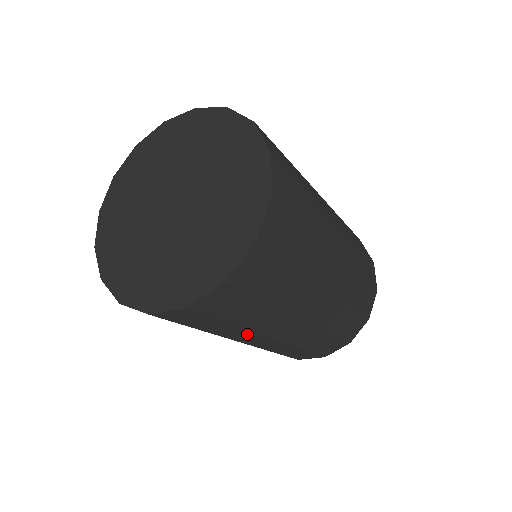
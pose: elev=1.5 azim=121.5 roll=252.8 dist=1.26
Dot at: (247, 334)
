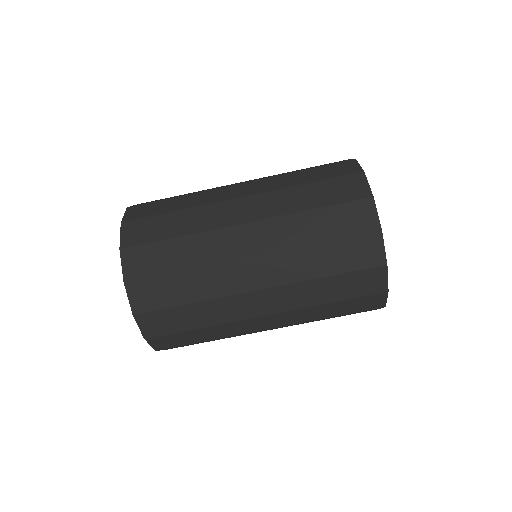
Dot at: occluded
